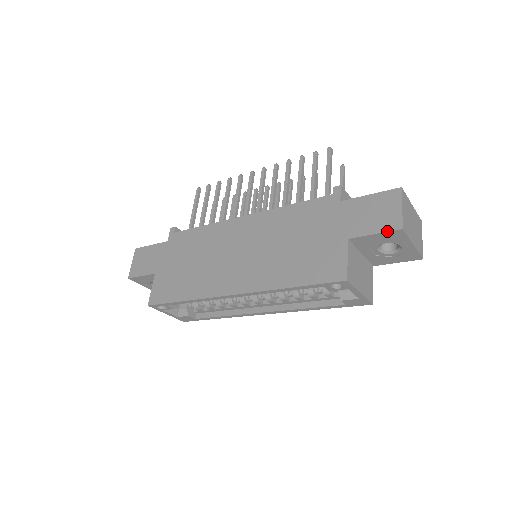
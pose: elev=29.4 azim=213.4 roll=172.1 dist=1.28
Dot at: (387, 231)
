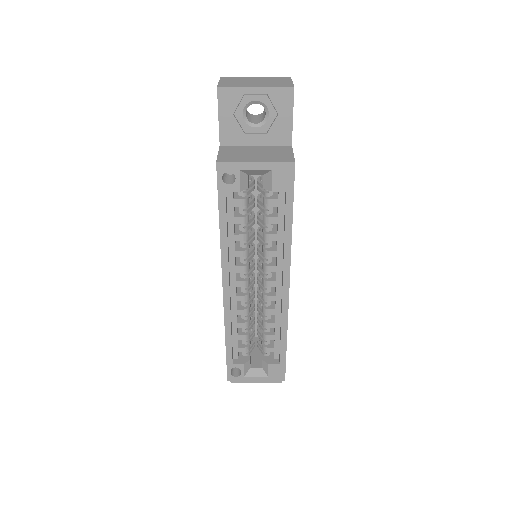
Dot at: occluded
